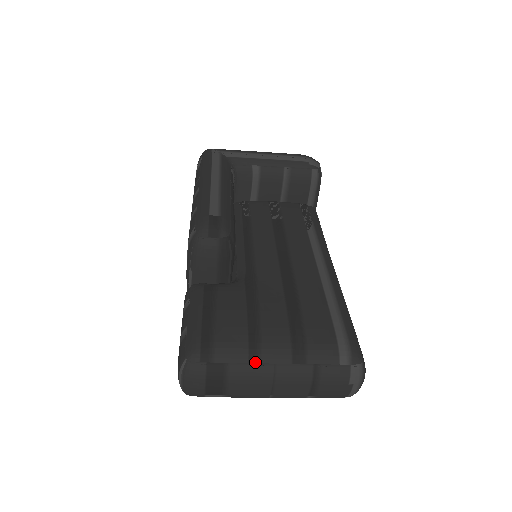
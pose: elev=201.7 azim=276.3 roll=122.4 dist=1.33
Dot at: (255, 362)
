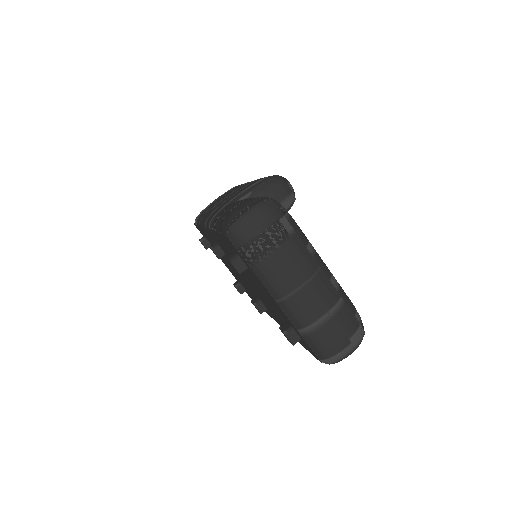
Dot at: (310, 251)
